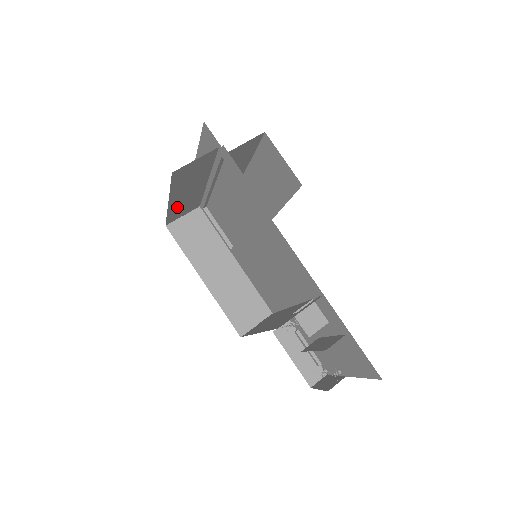
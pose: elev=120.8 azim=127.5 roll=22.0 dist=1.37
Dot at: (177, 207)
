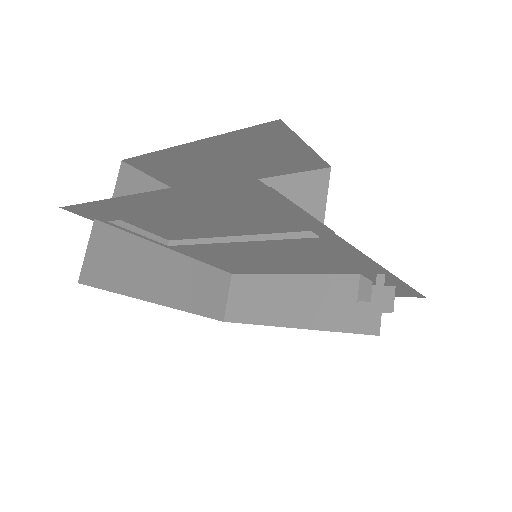
Dot at: occluded
